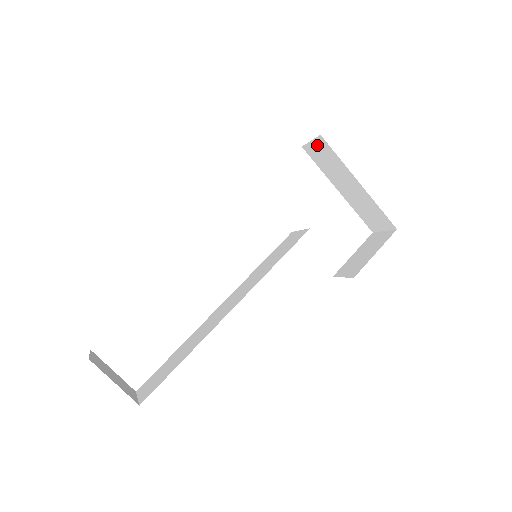
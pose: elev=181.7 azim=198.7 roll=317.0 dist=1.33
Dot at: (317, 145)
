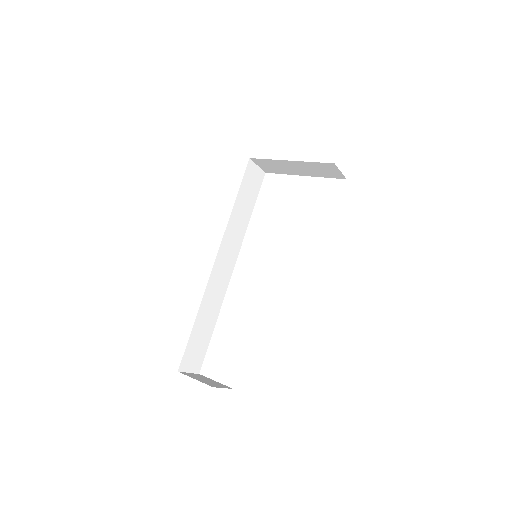
Dot at: (260, 164)
